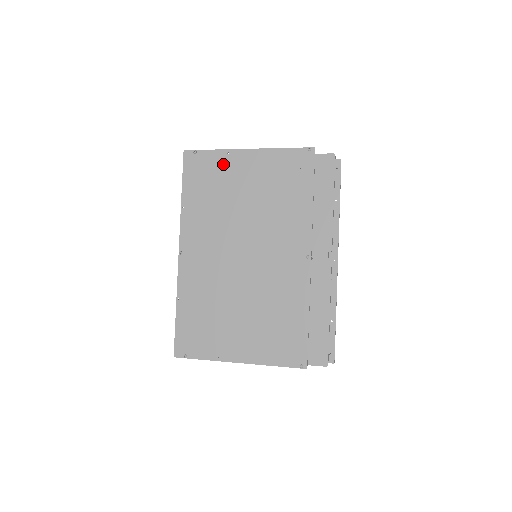
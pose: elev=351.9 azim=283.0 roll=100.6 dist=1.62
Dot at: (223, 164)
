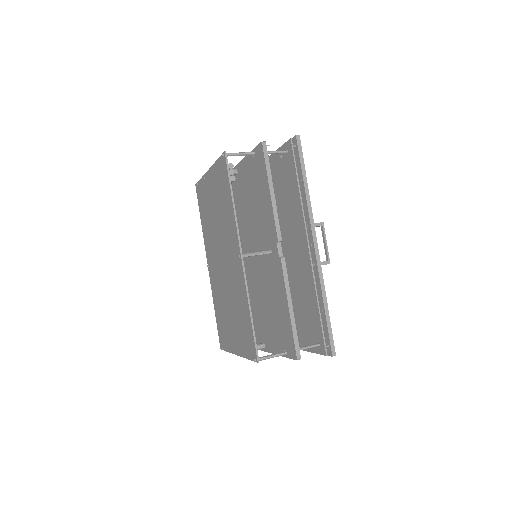
Dot at: (205, 188)
